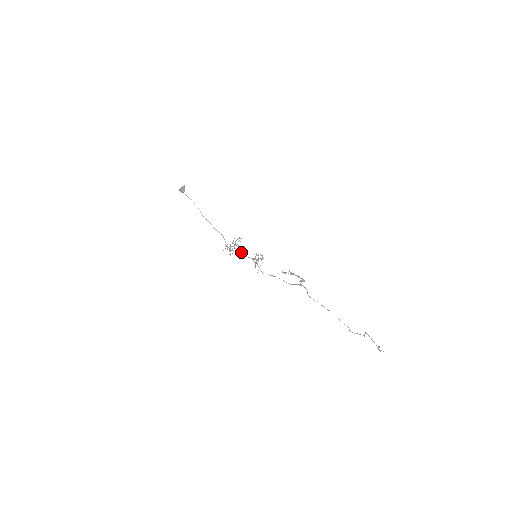
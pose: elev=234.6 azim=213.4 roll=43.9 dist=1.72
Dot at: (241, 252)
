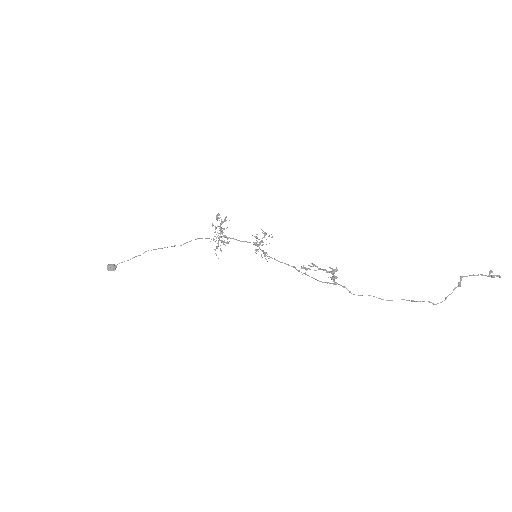
Dot at: occluded
